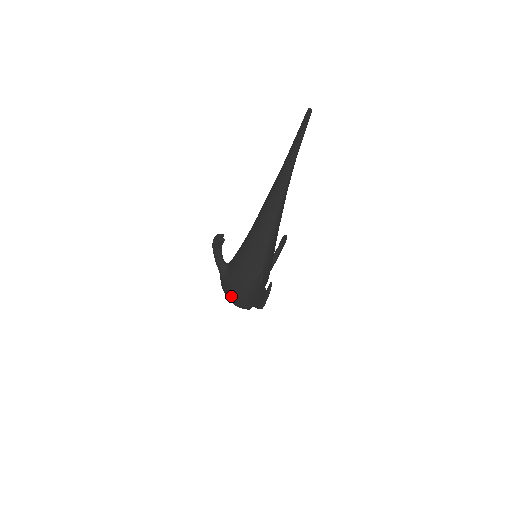
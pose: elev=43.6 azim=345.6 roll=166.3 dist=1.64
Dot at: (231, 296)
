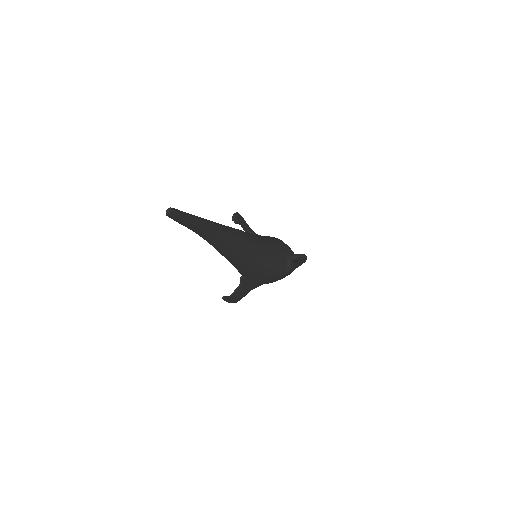
Dot at: occluded
